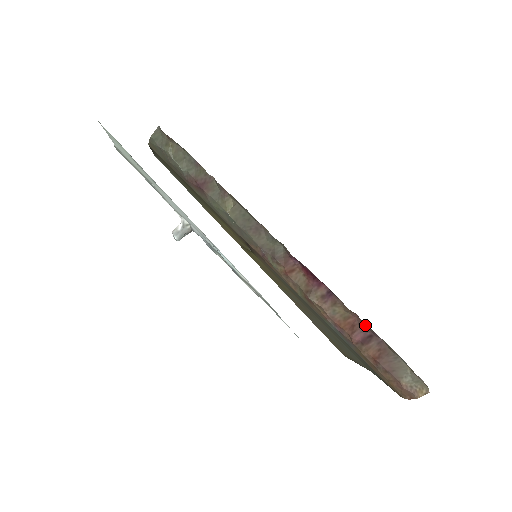
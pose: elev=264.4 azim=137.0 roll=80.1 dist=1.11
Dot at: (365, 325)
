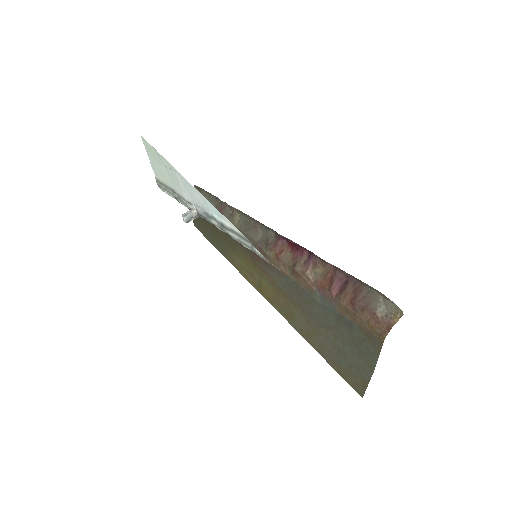
Dot at: (340, 272)
